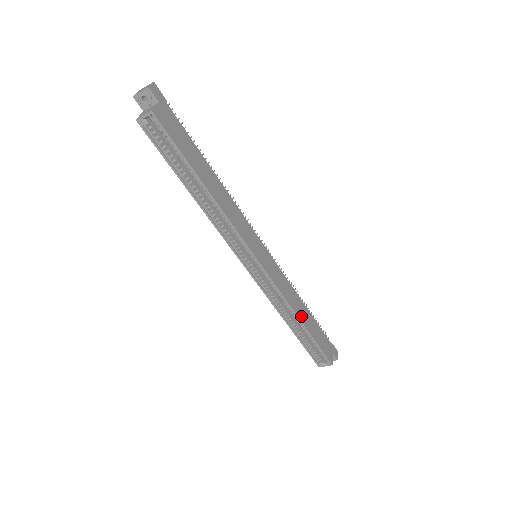
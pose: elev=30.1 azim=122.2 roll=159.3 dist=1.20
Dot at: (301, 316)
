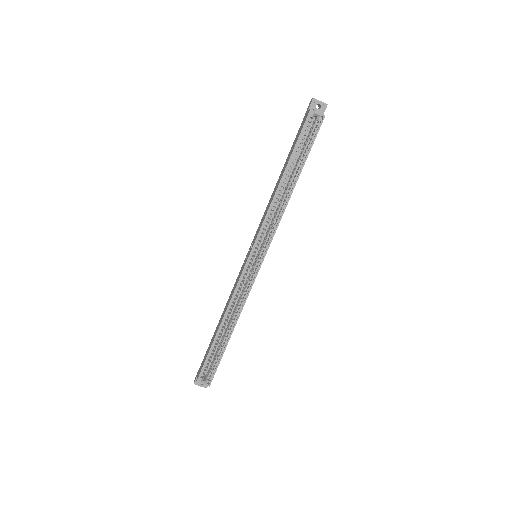
Dot at: (234, 326)
